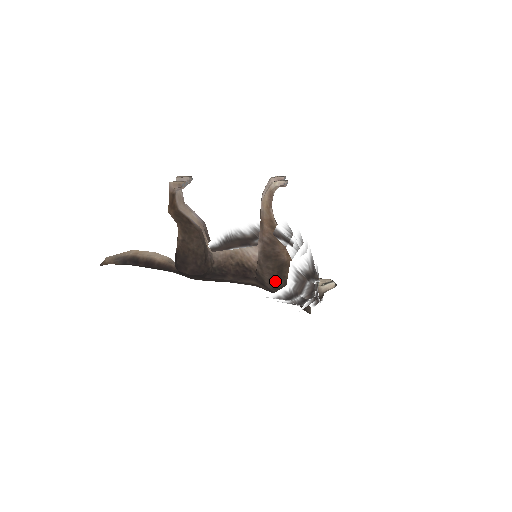
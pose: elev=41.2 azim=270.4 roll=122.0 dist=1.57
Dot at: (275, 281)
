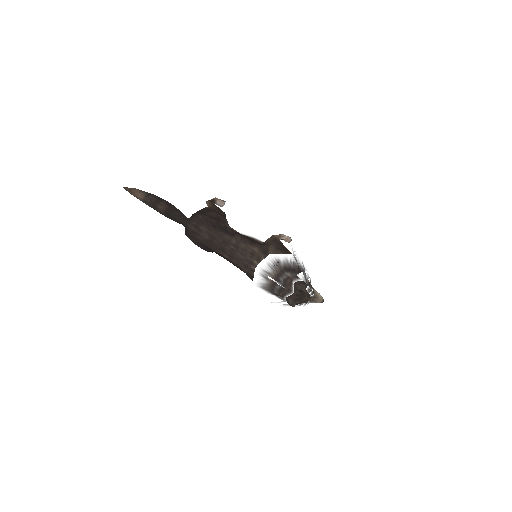
Dot at: (280, 250)
